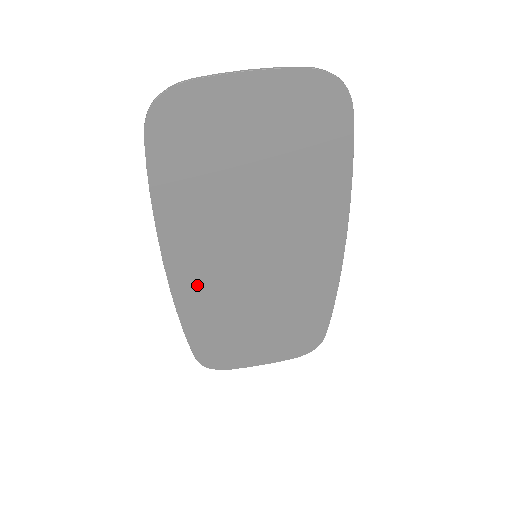
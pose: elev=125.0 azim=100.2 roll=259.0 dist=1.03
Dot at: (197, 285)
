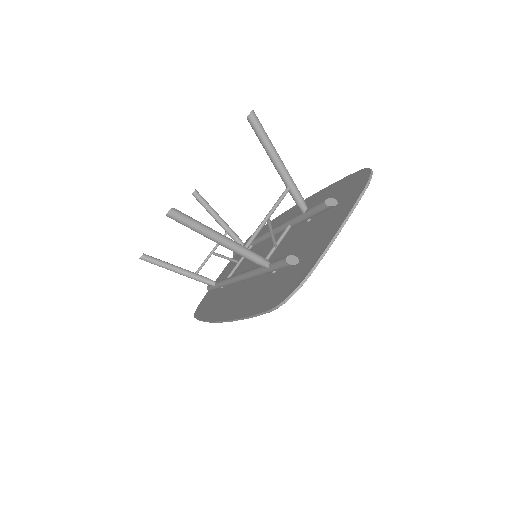
Dot at: occluded
